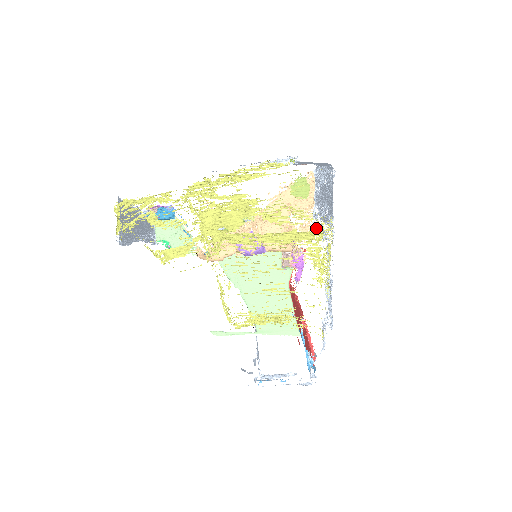
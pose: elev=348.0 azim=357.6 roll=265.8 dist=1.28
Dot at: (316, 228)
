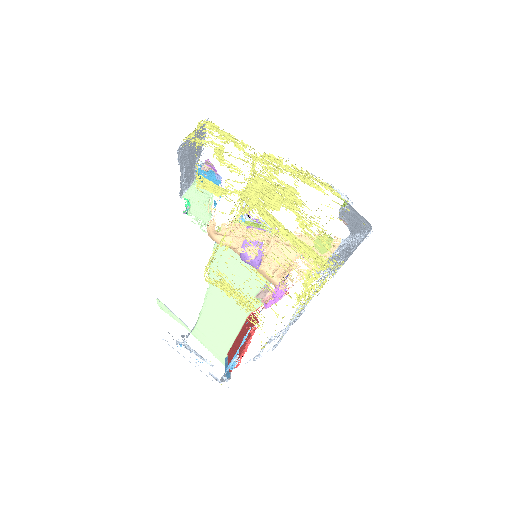
Dot at: (327, 259)
